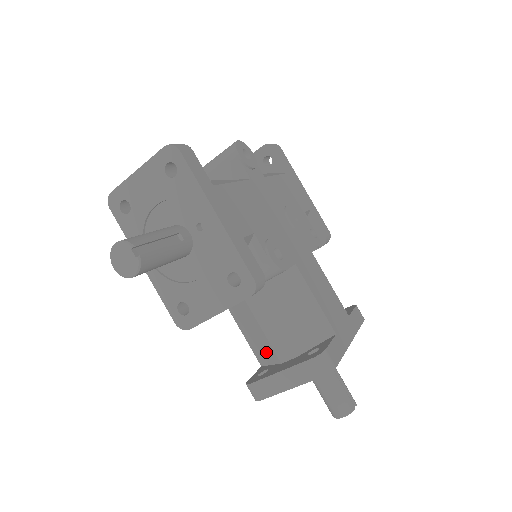
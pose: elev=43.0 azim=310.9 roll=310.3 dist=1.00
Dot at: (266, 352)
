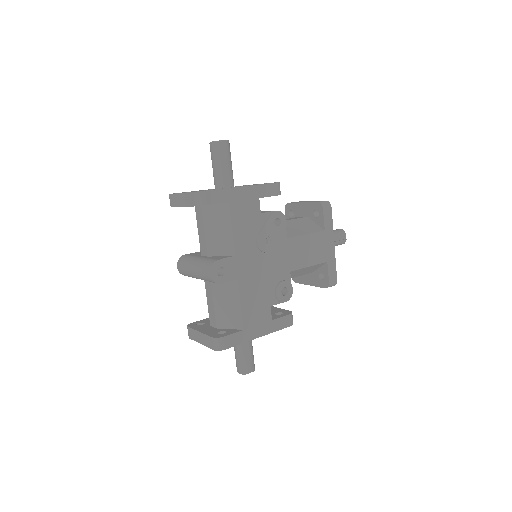
Dot at: occluded
